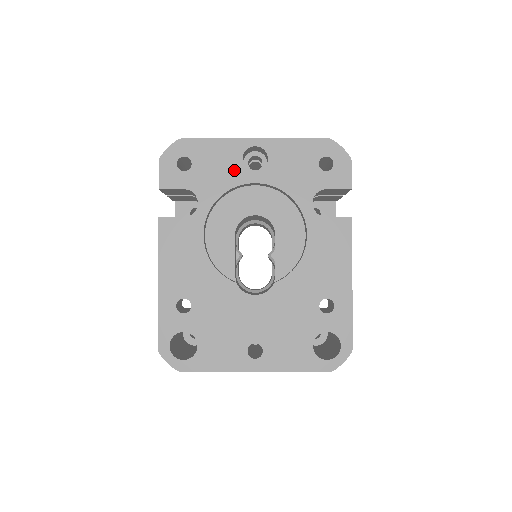
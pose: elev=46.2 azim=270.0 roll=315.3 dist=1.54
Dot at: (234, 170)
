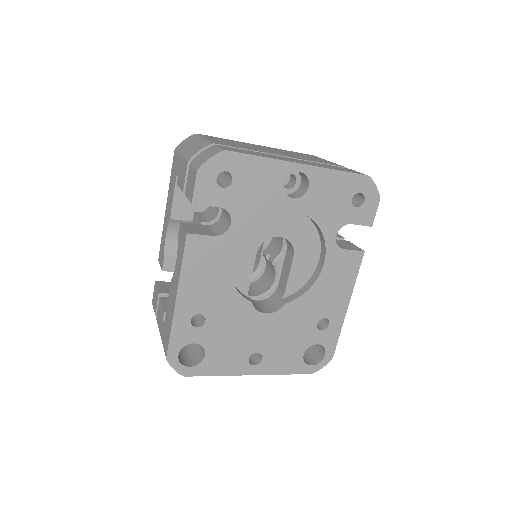
Dot at: (274, 194)
